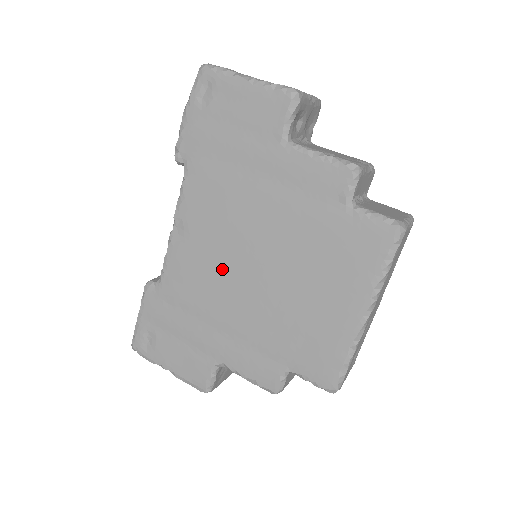
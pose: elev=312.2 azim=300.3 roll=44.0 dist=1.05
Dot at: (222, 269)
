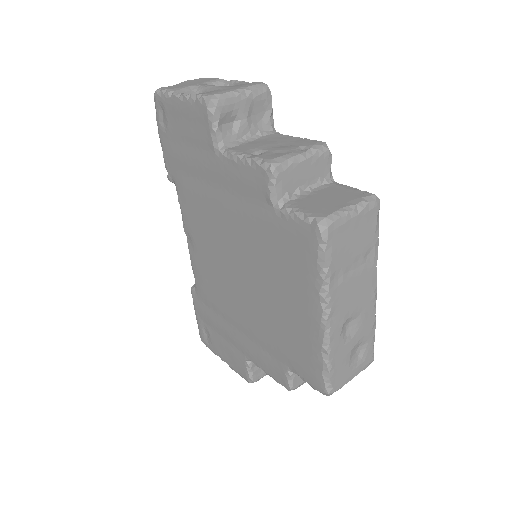
Dot at: (222, 275)
